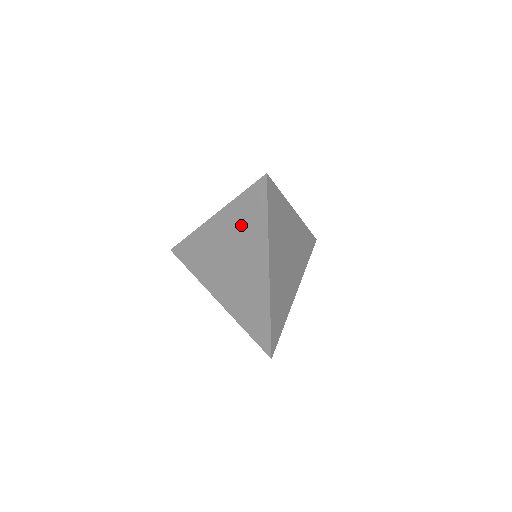
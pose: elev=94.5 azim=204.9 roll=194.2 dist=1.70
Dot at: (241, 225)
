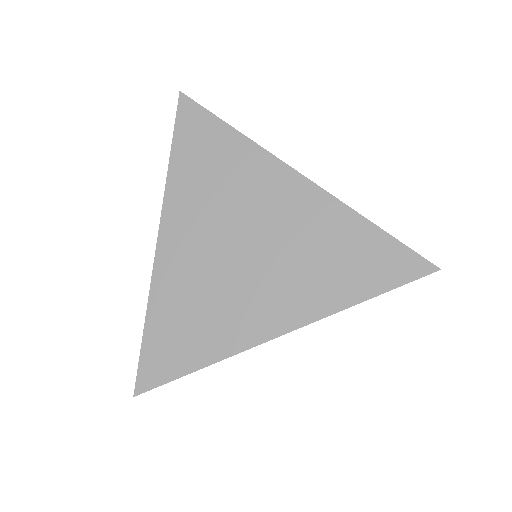
Dot at: (208, 184)
